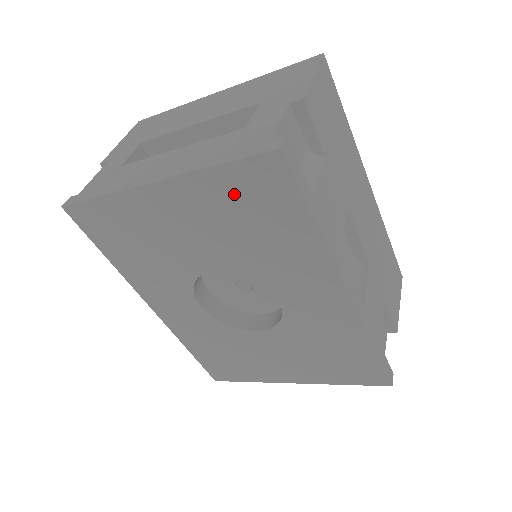
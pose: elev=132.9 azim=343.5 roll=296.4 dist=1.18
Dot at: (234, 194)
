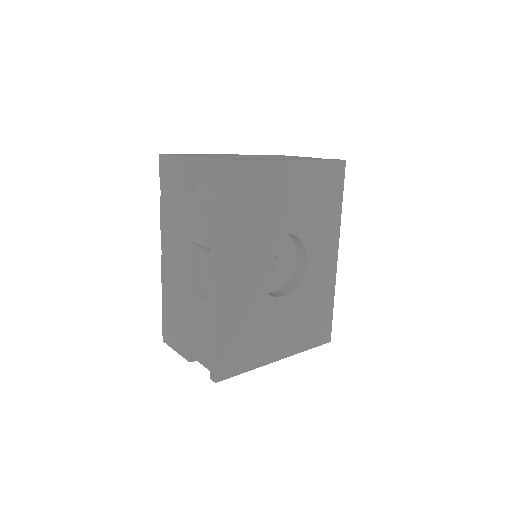
Dot at: (321, 179)
